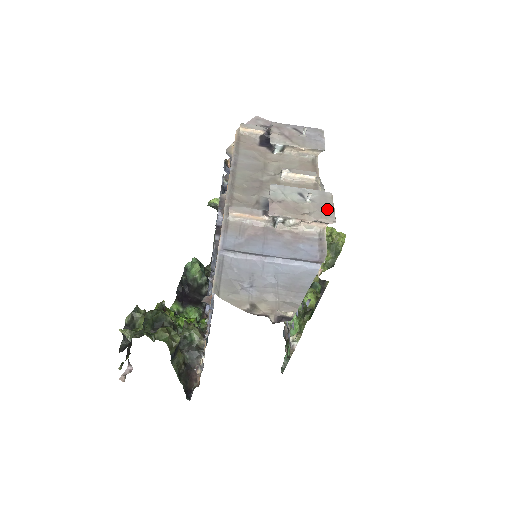
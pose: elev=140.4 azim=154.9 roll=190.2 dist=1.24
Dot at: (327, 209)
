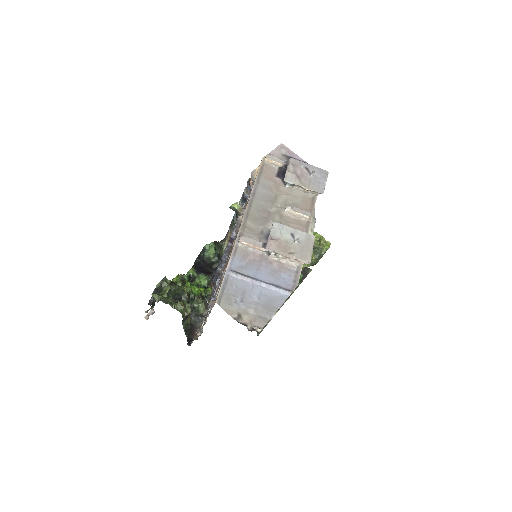
Dot at: (307, 251)
